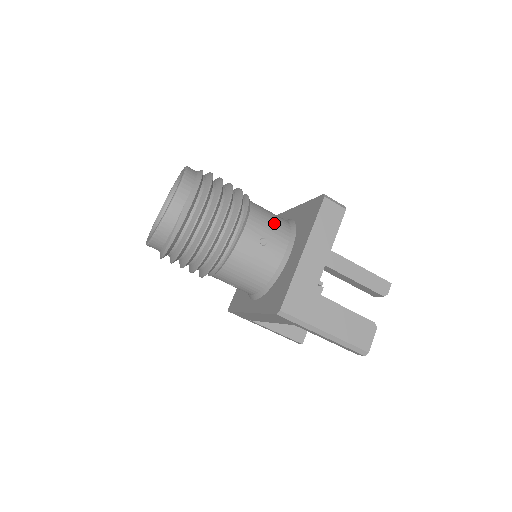
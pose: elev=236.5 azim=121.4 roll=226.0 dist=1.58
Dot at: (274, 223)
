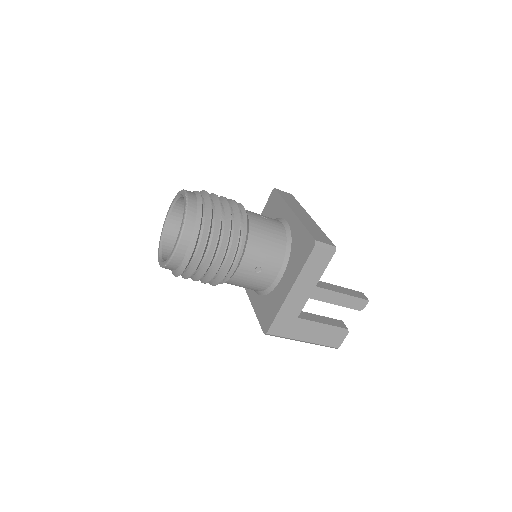
Dot at: (270, 249)
